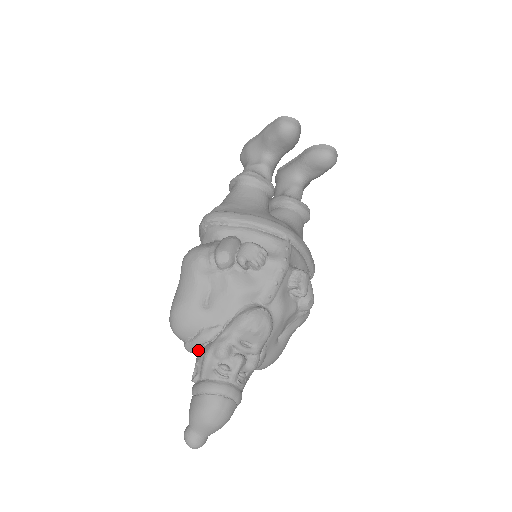
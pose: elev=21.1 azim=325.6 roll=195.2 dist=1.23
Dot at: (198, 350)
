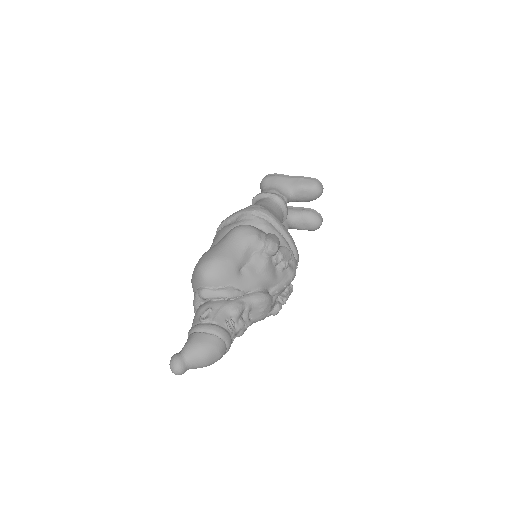
Dot at: (207, 299)
